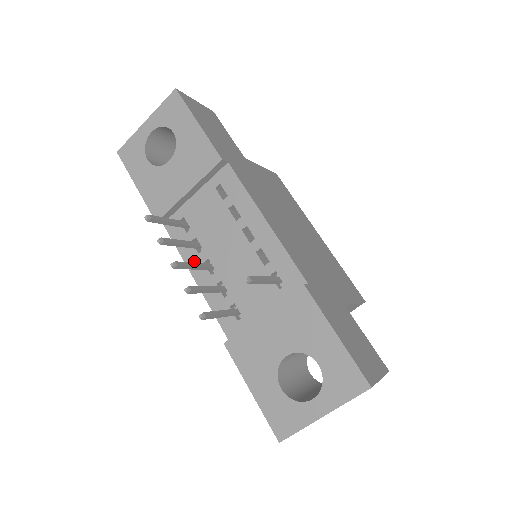
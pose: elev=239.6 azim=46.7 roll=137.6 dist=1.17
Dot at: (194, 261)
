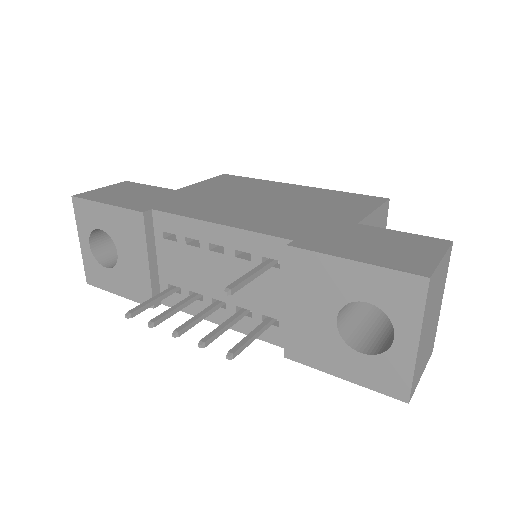
Dot at: occluded
